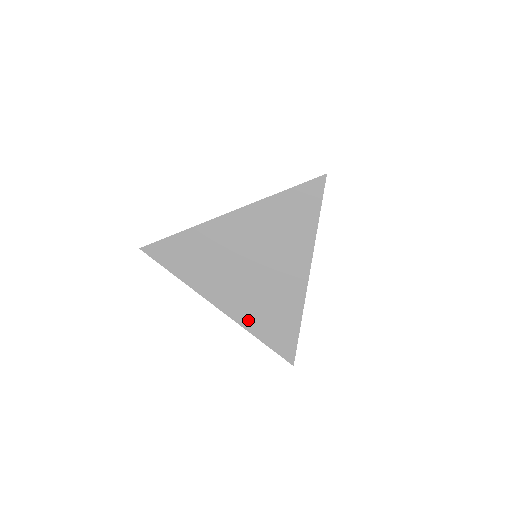
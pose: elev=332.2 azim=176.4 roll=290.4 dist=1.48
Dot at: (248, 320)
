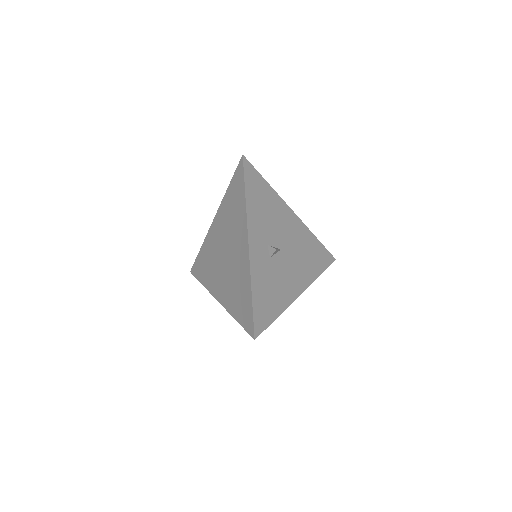
Dot at: (229, 304)
